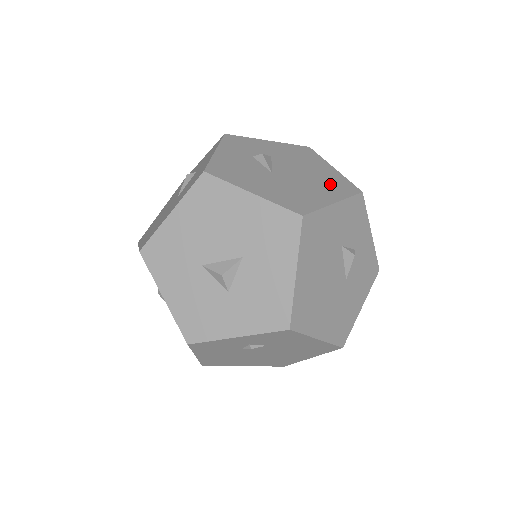
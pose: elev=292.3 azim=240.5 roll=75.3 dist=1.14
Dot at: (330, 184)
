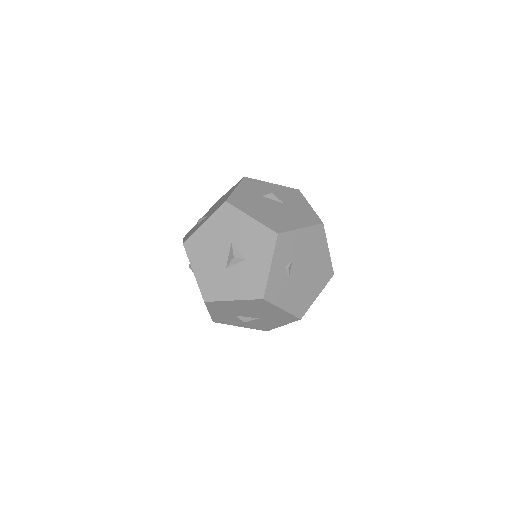
Dot at: occluded
